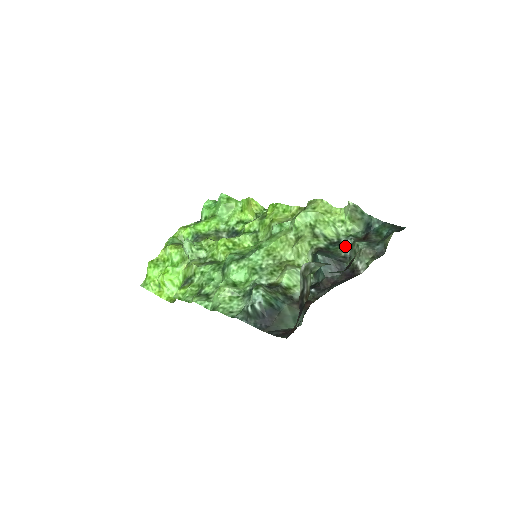
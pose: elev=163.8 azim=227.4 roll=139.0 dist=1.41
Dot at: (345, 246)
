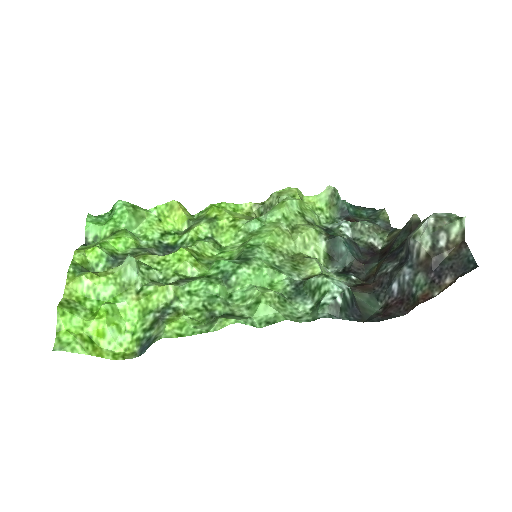
Dot at: (343, 229)
